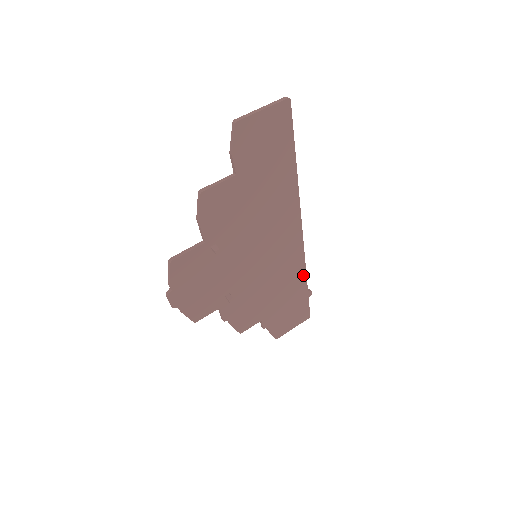
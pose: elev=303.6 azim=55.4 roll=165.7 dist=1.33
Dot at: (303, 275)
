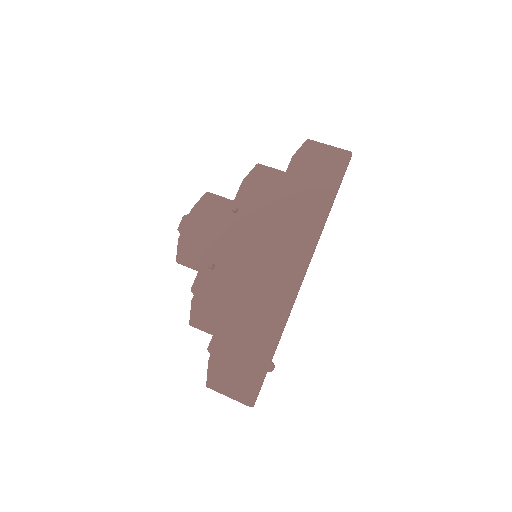
Dot at: (279, 330)
